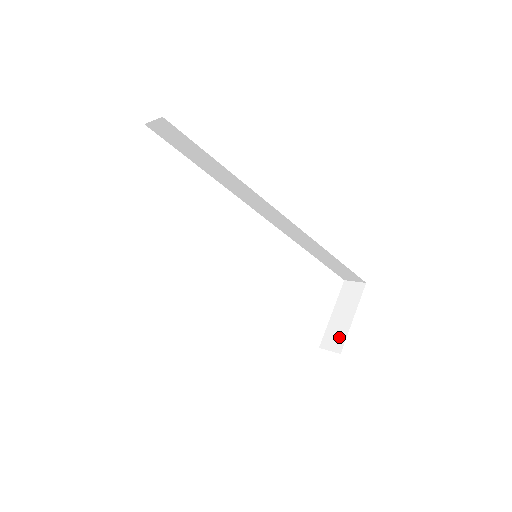
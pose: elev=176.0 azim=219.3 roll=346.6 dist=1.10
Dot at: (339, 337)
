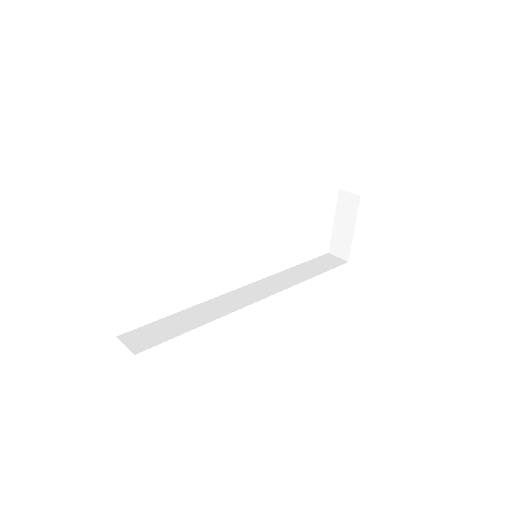
Dot at: (344, 247)
